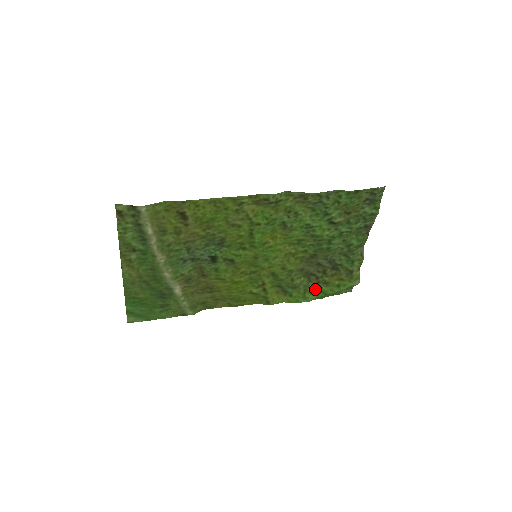
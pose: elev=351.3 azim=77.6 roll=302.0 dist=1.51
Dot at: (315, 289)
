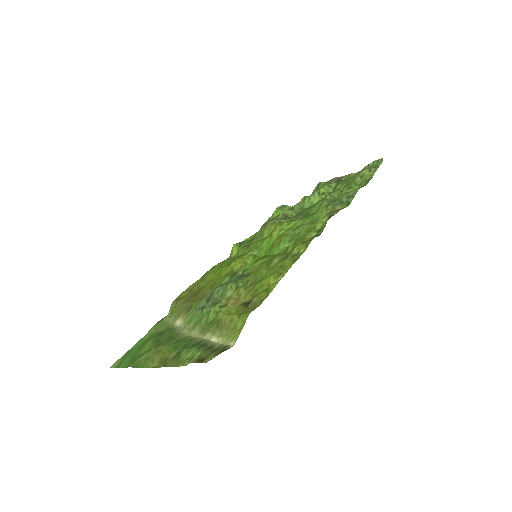
Dot at: occluded
